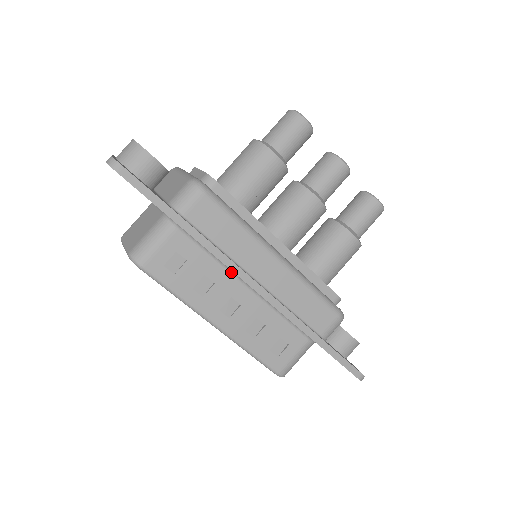
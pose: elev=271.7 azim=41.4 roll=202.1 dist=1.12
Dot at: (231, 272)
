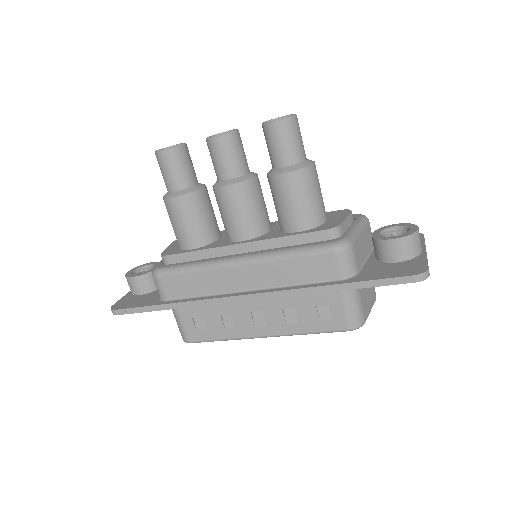
Dot at: occluded
